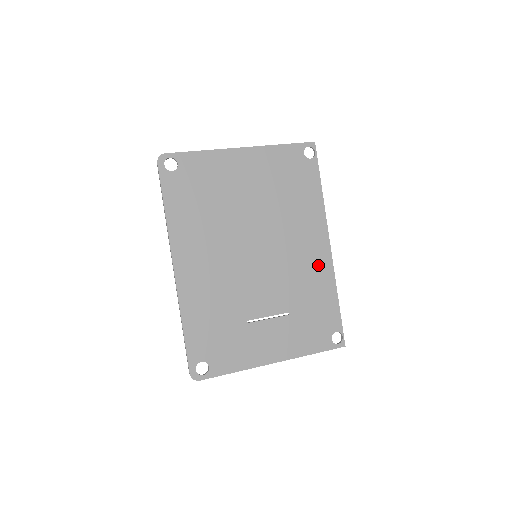
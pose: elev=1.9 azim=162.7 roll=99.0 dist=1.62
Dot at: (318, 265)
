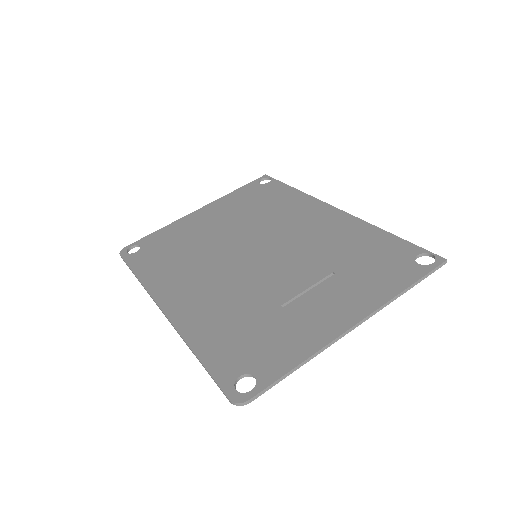
Dot at: (336, 225)
